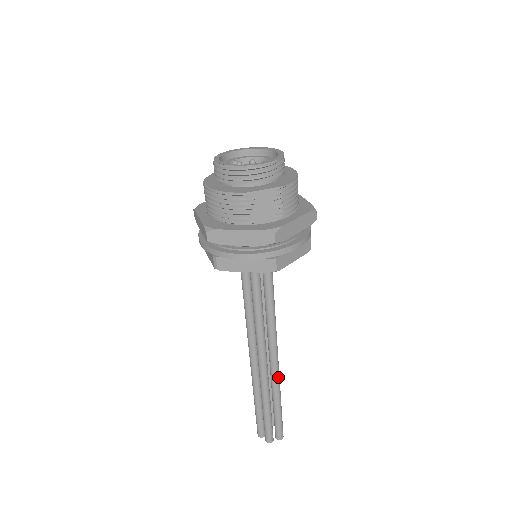
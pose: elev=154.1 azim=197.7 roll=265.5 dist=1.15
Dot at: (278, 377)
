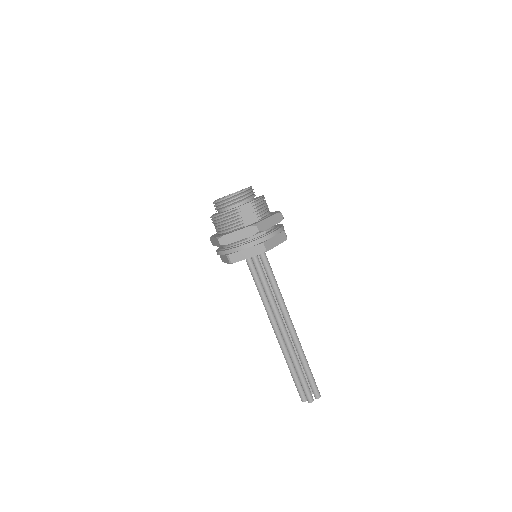
Dot at: (299, 342)
